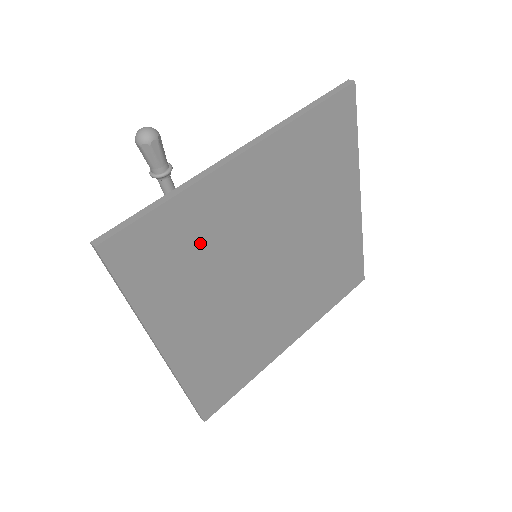
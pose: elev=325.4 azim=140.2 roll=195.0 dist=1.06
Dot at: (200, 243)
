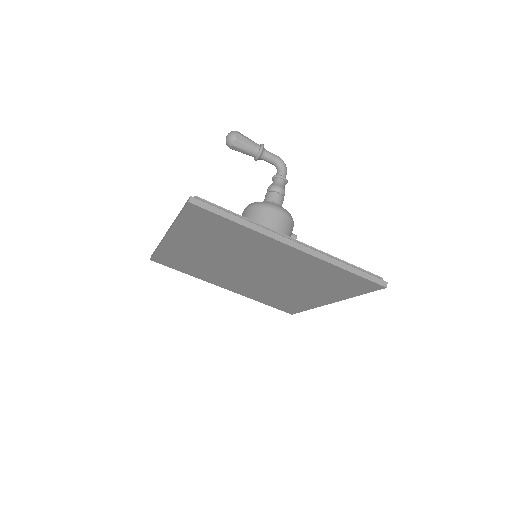
Dot at: (190, 261)
